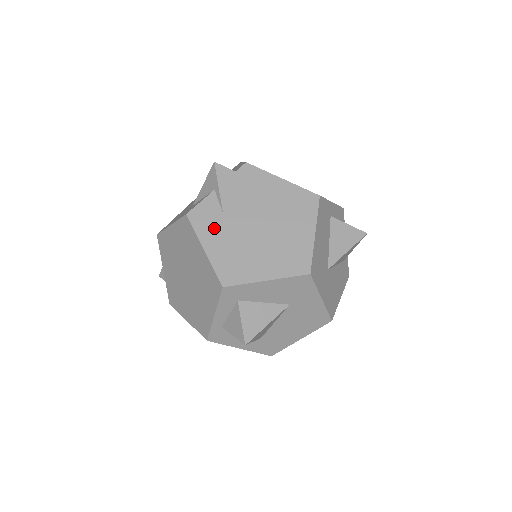
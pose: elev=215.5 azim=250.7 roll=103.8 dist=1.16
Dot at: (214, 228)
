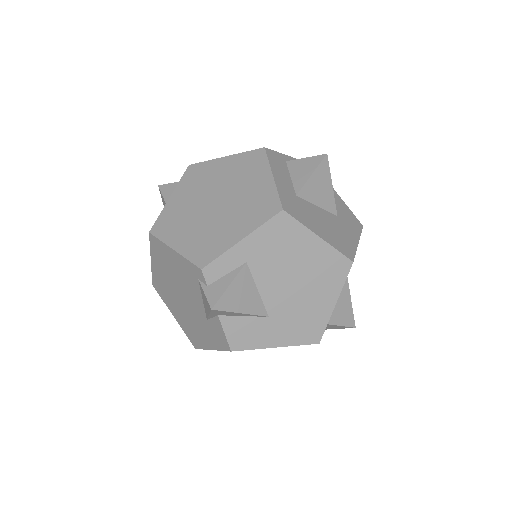
Dot at: occluded
